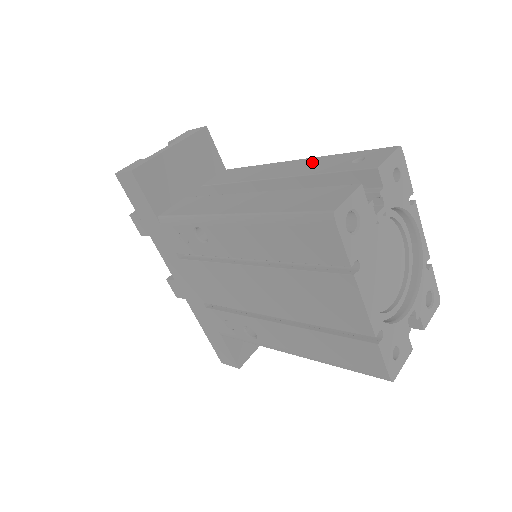
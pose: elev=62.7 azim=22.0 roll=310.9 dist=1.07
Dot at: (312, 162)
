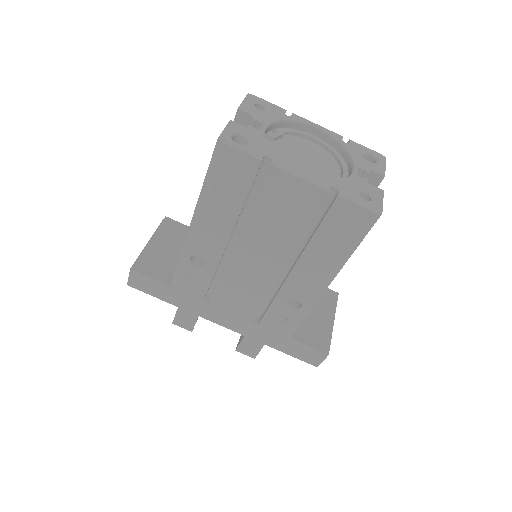
Dot at: occluded
